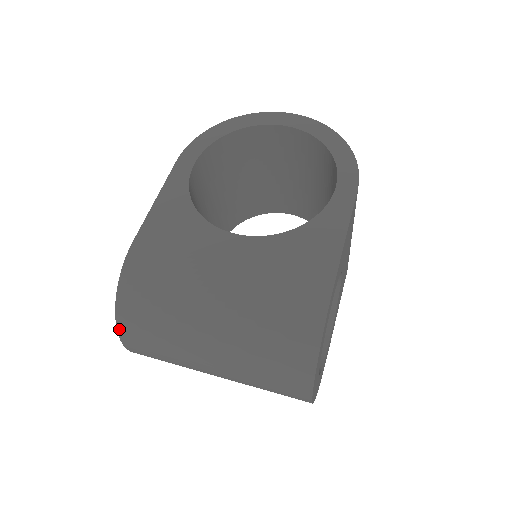
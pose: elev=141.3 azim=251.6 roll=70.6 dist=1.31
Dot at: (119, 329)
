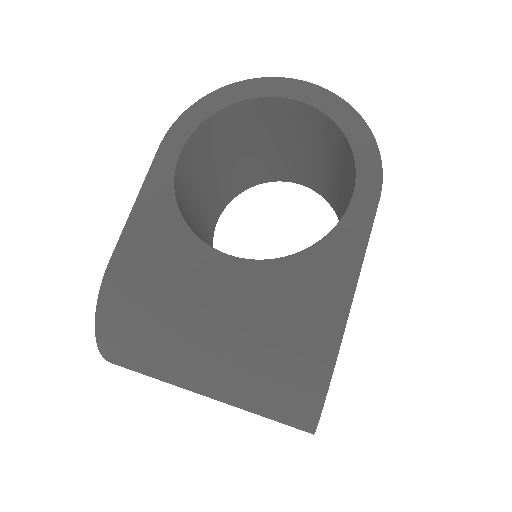
Dot at: (102, 353)
